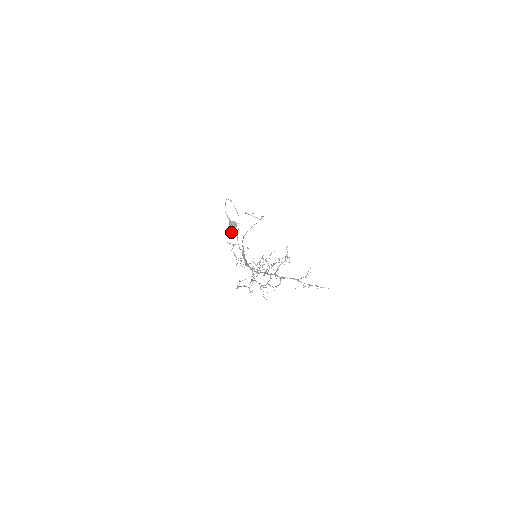
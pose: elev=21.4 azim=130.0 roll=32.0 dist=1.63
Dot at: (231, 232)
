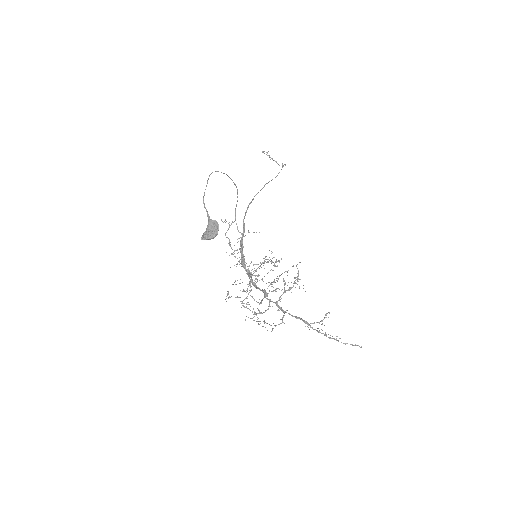
Dot at: (209, 239)
